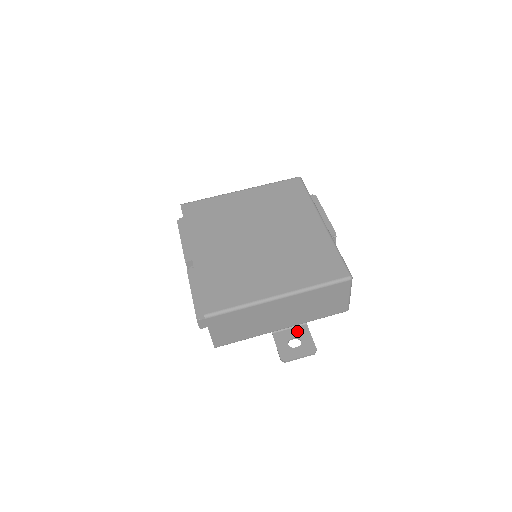
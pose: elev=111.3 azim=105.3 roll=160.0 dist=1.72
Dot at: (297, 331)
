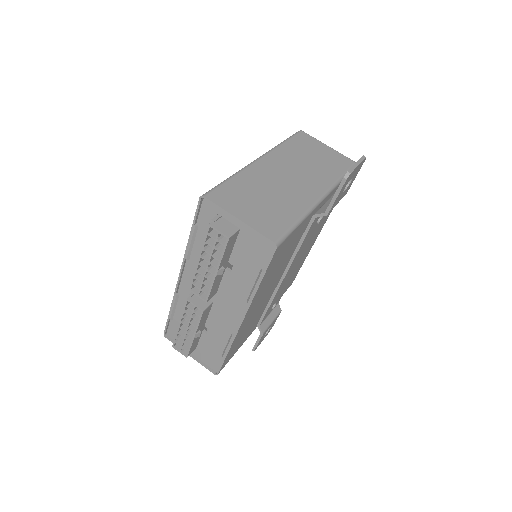
Dot at: occluded
